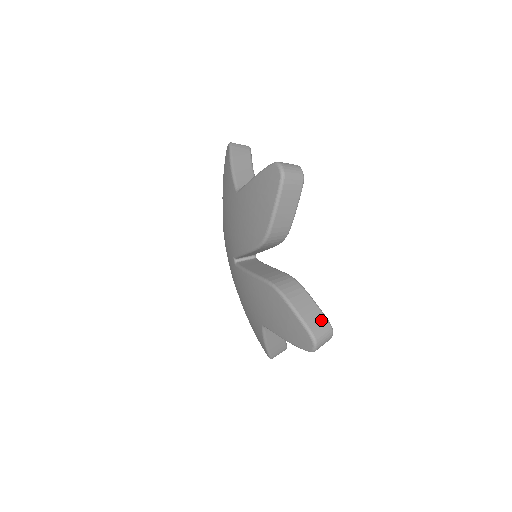
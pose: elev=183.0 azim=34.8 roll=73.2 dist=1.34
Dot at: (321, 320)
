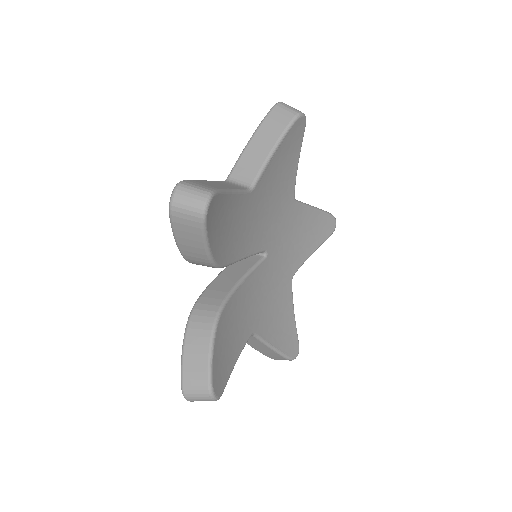
Dot at: (201, 378)
